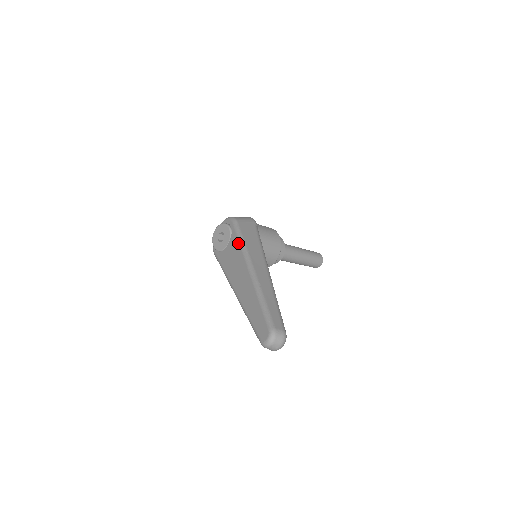
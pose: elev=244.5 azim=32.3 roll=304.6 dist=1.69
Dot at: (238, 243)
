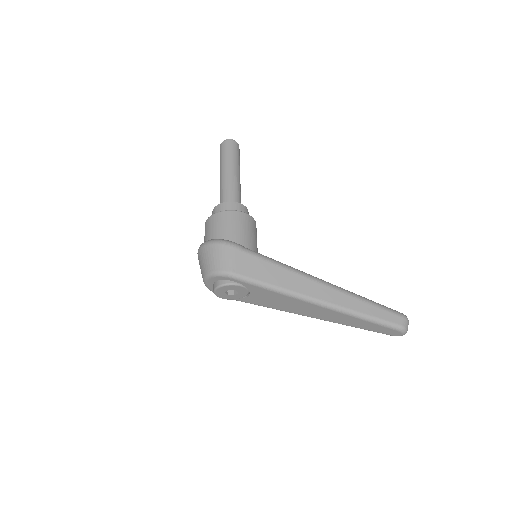
Dot at: (271, 292)
